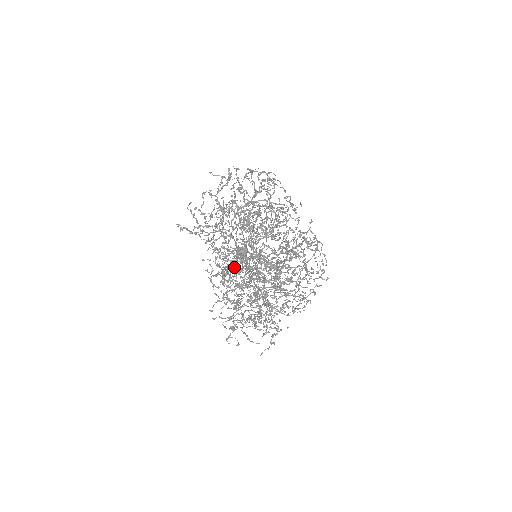
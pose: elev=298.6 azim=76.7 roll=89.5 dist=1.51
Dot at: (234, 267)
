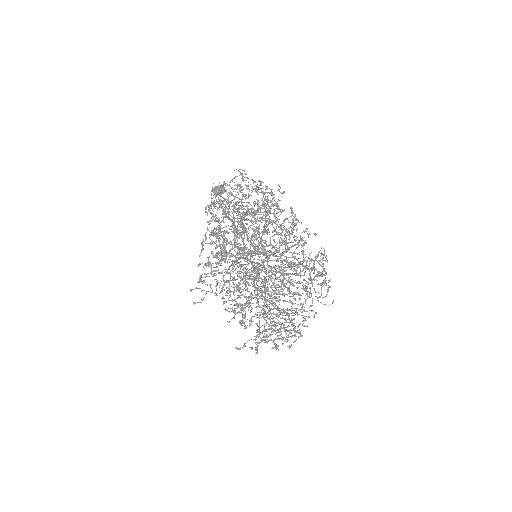
Dot at: occluded
